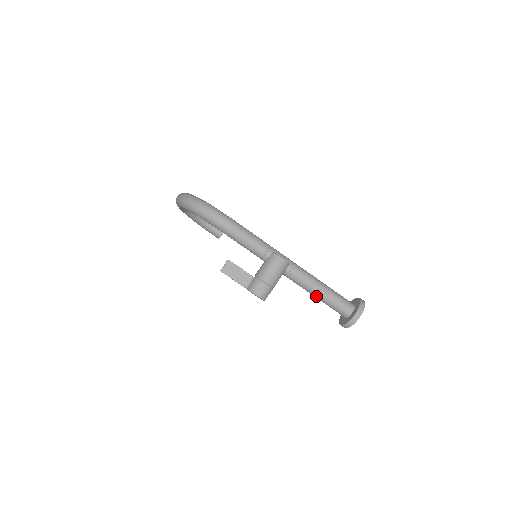
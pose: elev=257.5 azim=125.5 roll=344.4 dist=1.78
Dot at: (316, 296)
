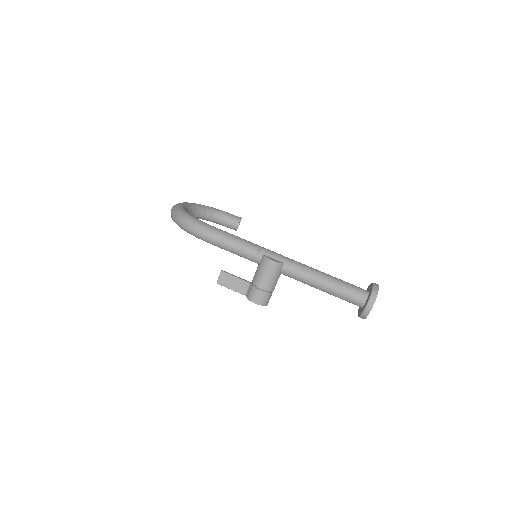
Dot at: occluded
